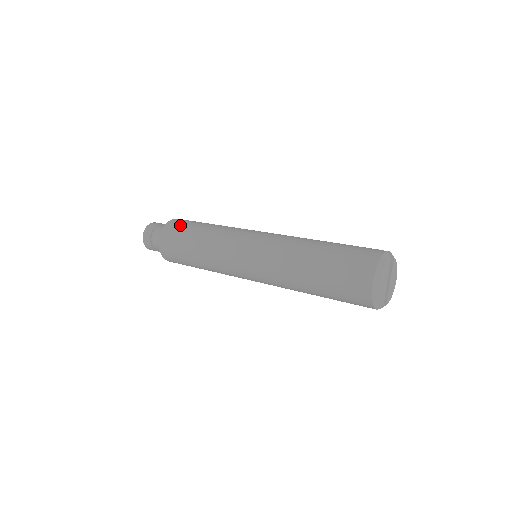
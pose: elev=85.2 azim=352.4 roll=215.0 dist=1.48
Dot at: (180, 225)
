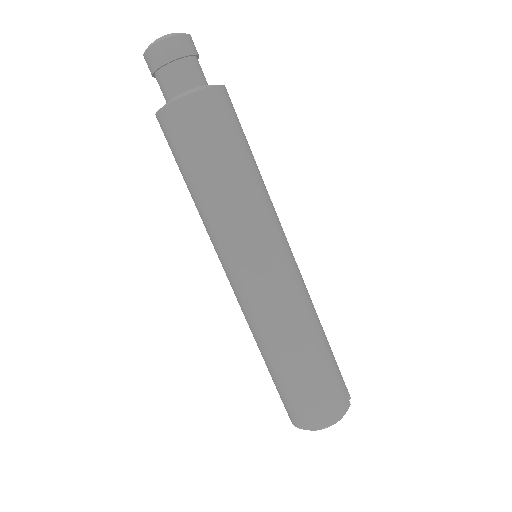
Dot at: (221, 121)
